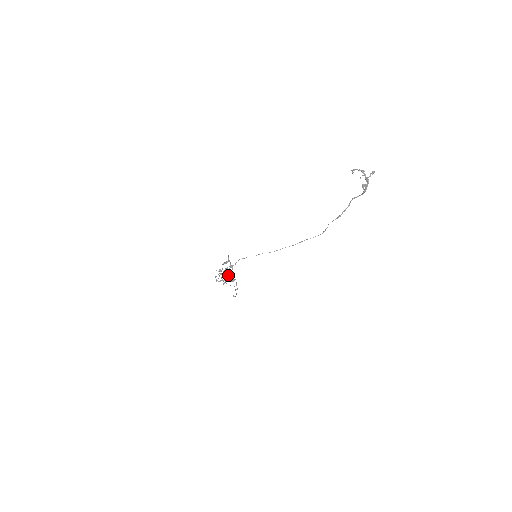
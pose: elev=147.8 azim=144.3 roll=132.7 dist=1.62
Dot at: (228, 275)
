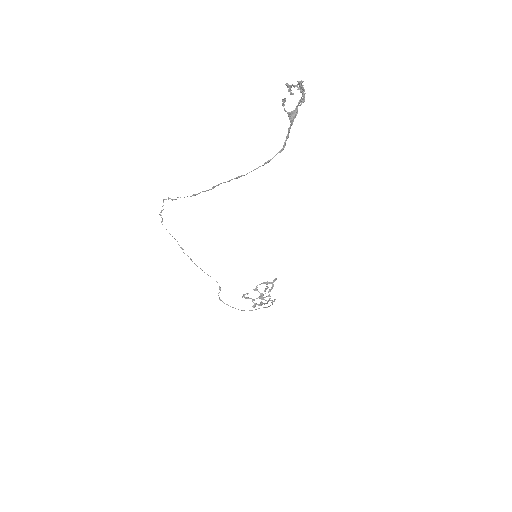
Dot at: (267, 302)
